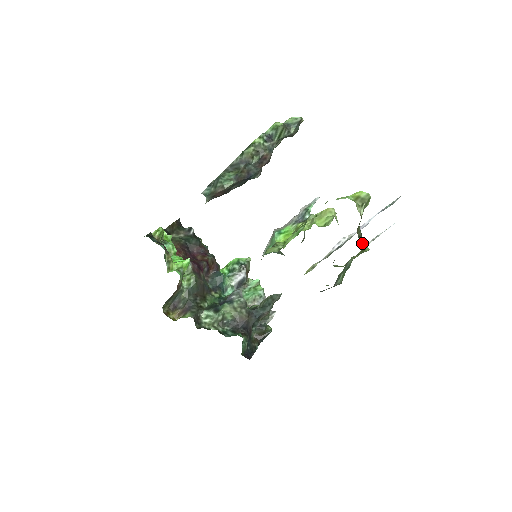
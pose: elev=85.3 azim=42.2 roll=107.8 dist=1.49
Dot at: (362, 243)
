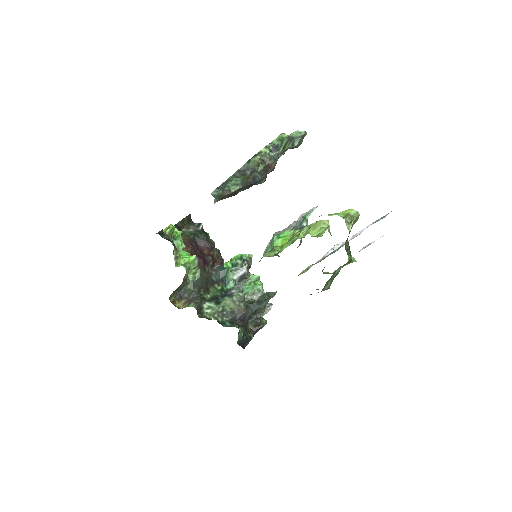
Dot at: (349, 255)
